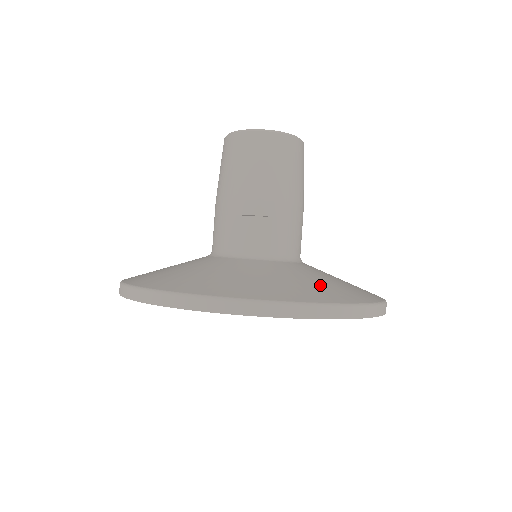
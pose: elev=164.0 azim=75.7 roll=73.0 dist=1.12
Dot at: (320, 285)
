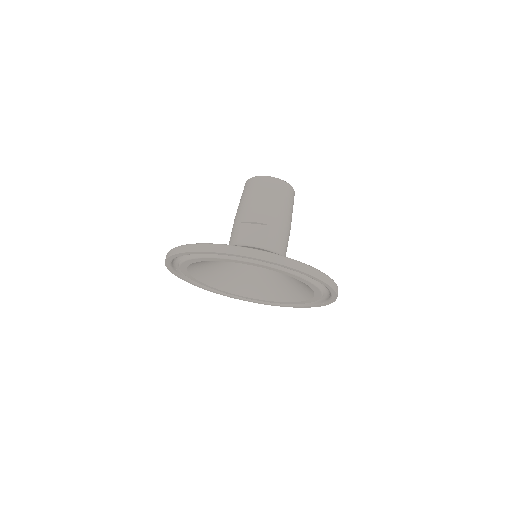
Dot at: occluded
